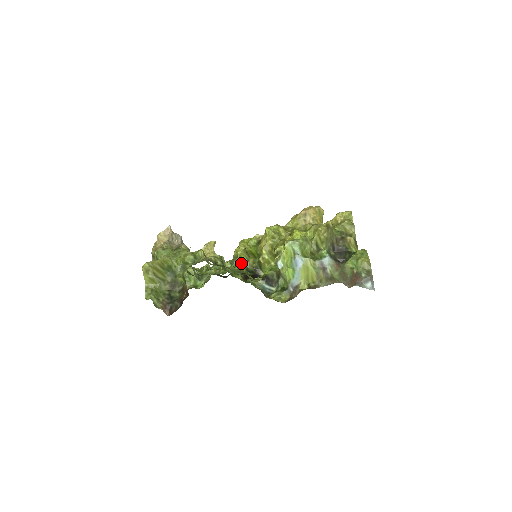
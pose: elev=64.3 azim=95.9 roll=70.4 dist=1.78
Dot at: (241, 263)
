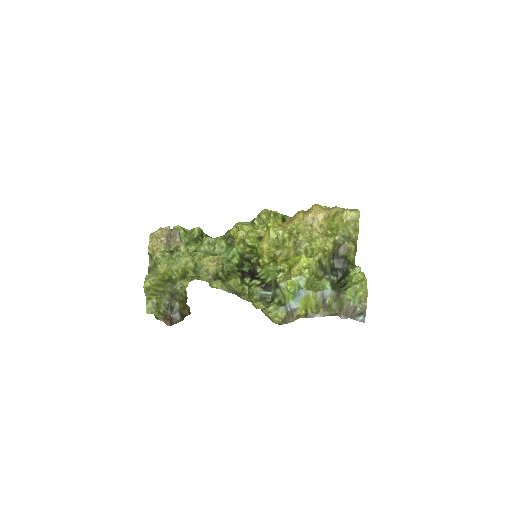
Dot at: (238, 251)
